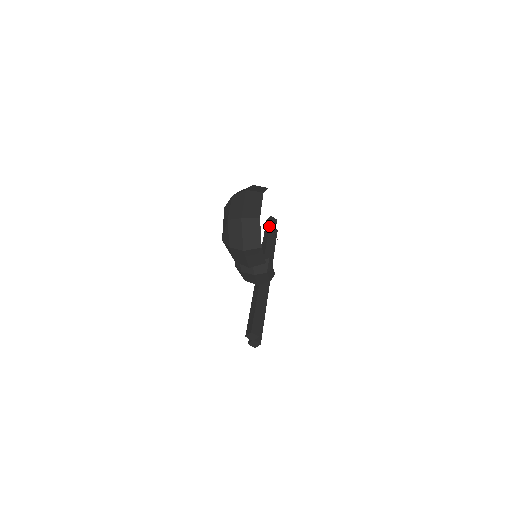
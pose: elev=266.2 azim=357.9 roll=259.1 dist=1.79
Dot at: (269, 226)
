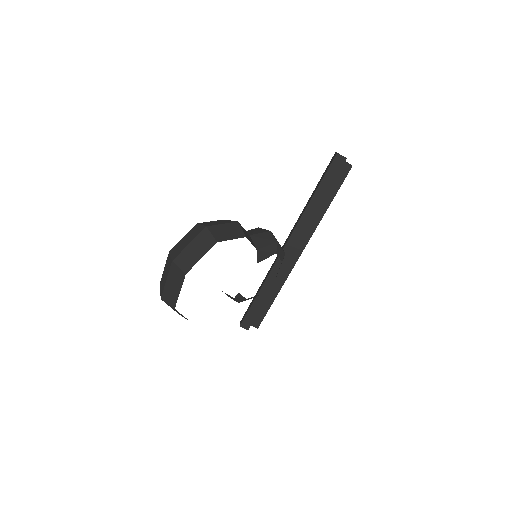
Dot at: (323, 176)
